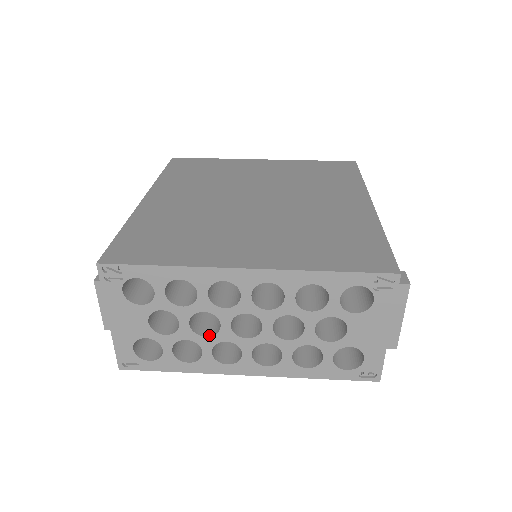
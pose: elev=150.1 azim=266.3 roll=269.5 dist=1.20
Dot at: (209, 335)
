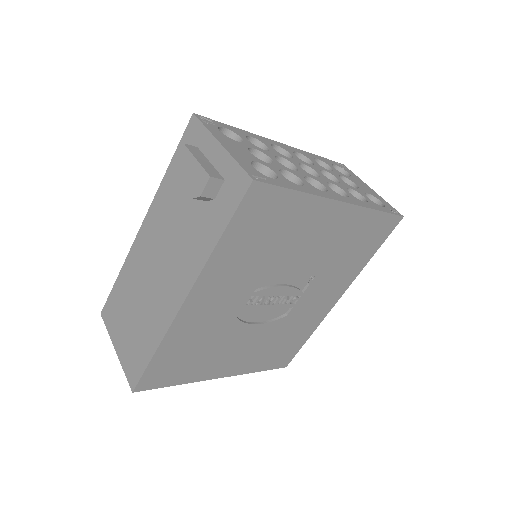
Dot at: (294, 172)
